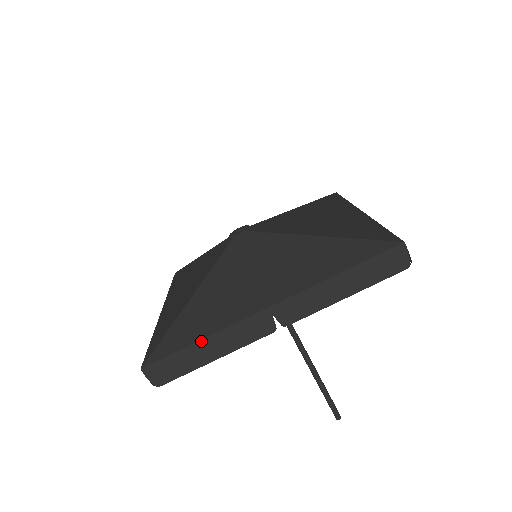
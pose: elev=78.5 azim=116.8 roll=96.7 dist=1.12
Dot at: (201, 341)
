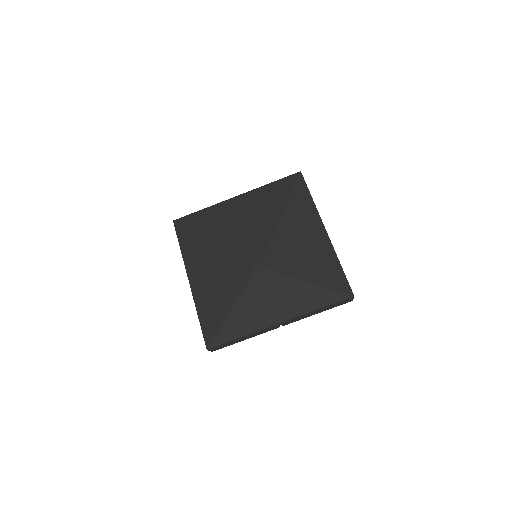
Dot at: (241, 337)
